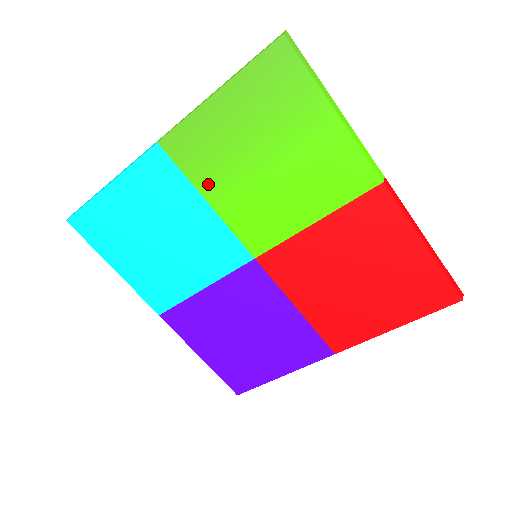
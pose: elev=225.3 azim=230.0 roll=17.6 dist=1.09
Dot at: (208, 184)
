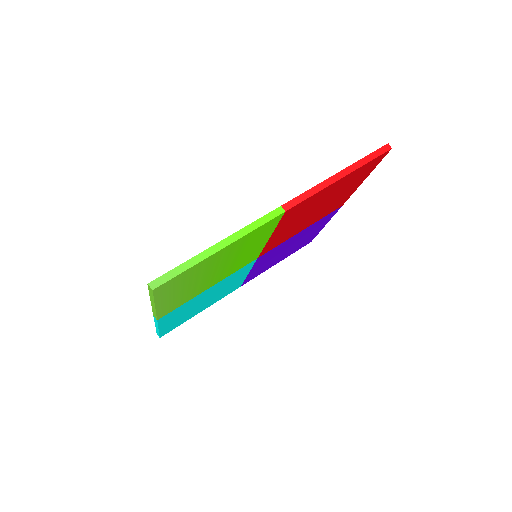
Dot at: (200, 292)
